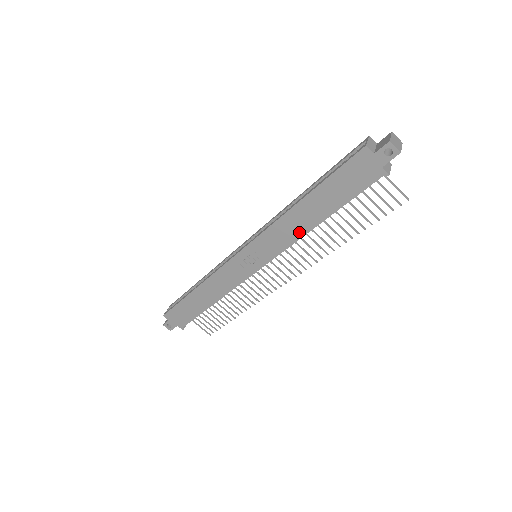
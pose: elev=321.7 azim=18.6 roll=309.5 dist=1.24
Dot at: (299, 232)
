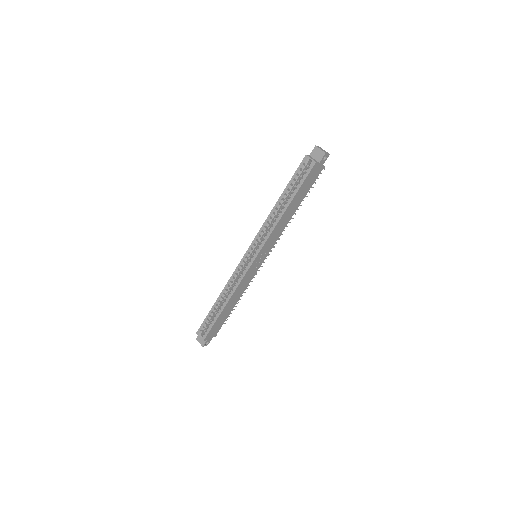
Dot at: (285, 225)
